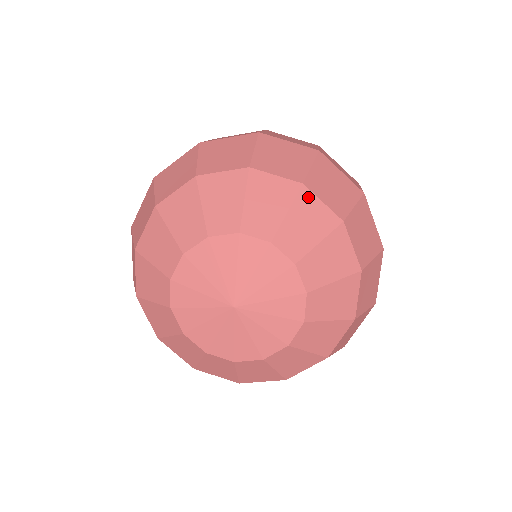
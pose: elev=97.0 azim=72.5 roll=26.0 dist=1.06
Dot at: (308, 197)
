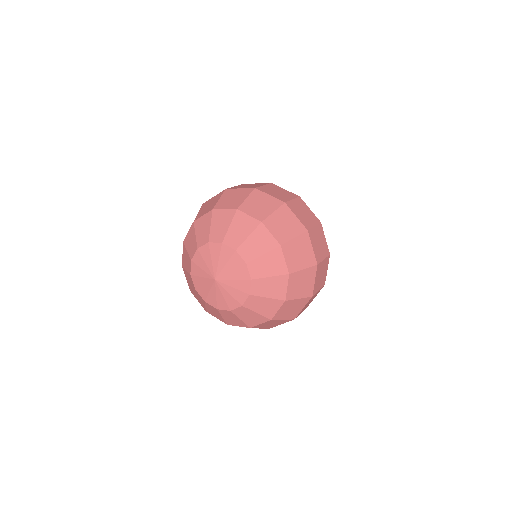
Dot at: (263, 229)
